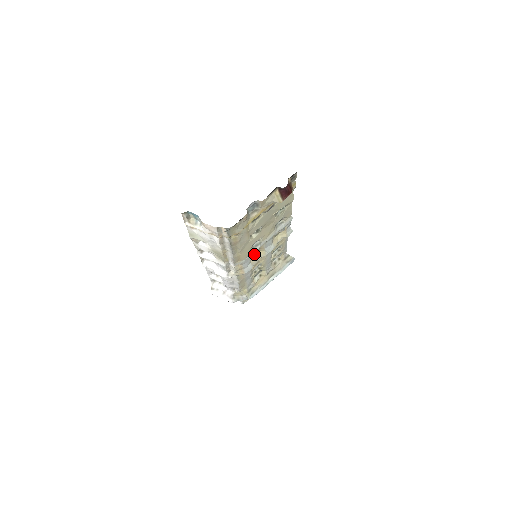
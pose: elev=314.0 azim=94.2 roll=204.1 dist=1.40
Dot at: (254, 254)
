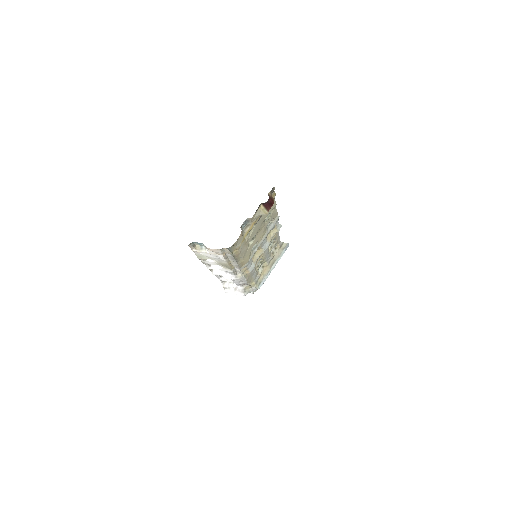
Dot at: (254, 254)
